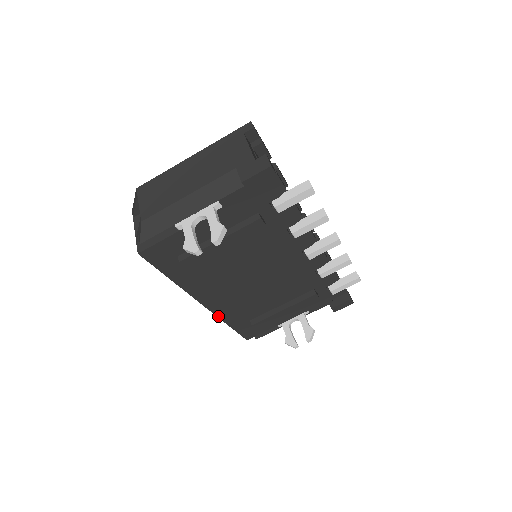
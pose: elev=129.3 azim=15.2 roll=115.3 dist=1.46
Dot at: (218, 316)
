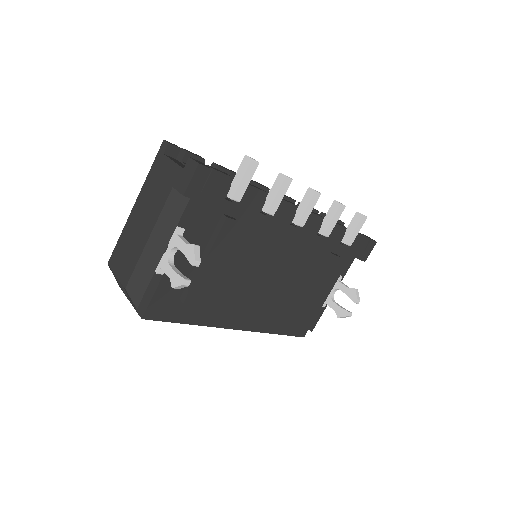
Dot at: (260, 331)
